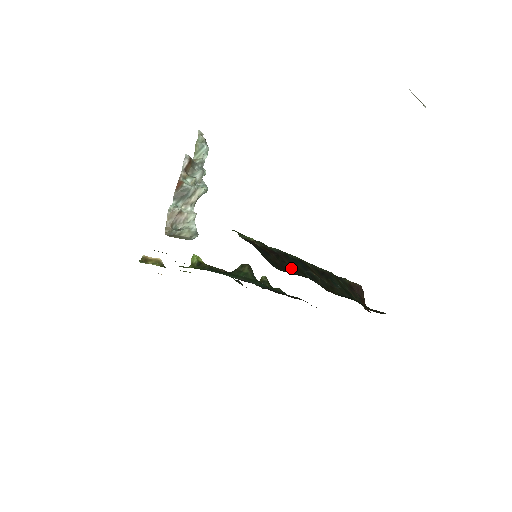
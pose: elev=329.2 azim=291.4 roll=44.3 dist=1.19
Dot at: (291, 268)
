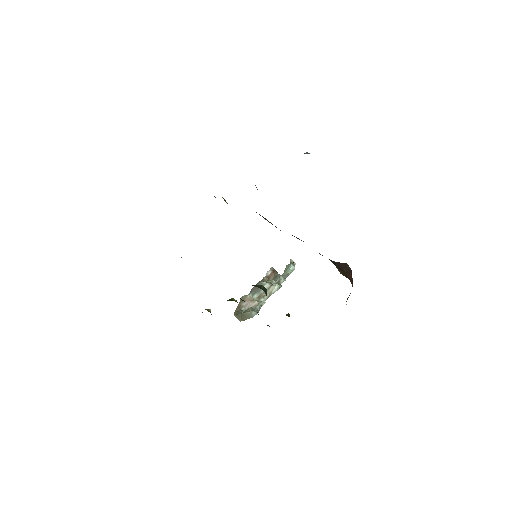
Dot at: occluded
